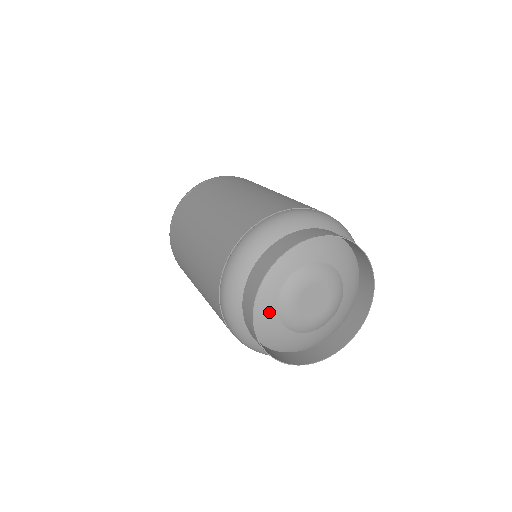
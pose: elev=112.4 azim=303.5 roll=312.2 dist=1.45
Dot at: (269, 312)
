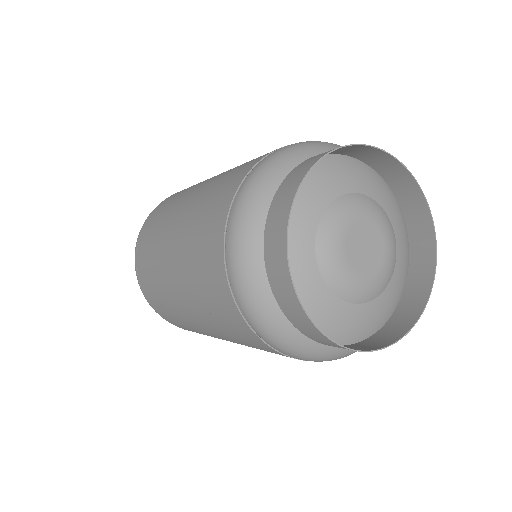
Dot at: (306, 271)
